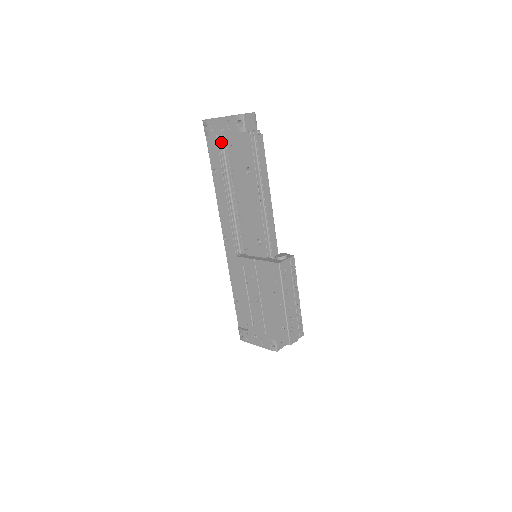
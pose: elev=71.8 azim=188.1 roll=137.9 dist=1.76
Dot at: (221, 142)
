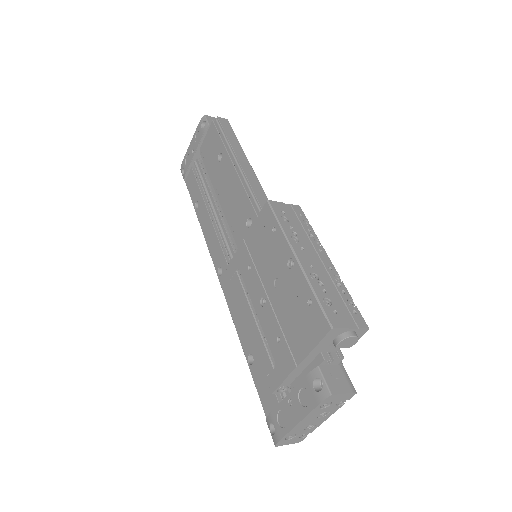
Dot at: (196, 167)
